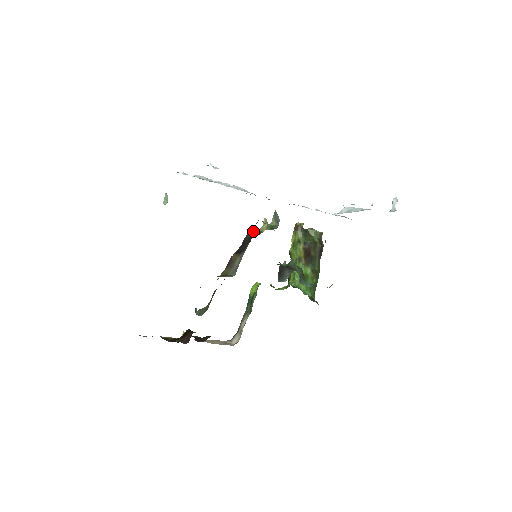
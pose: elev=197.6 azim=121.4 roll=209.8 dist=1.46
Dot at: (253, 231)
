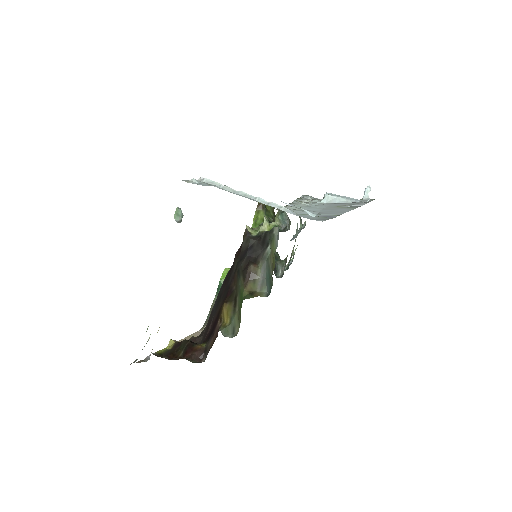
Dot at: (267, 238)
